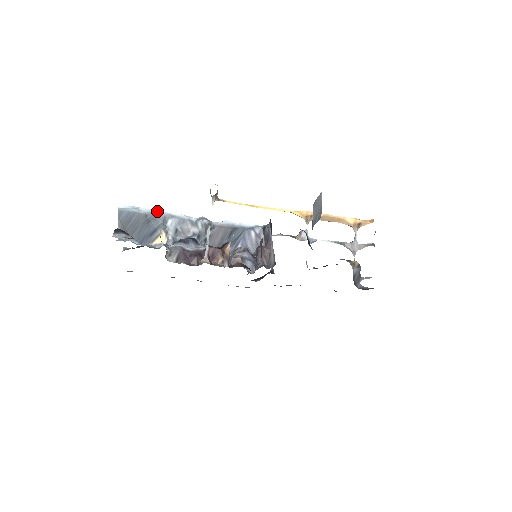
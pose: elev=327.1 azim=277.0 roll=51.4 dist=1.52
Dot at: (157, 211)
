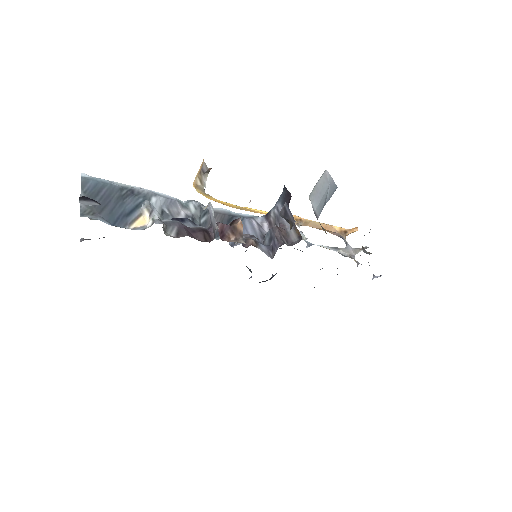
Dot at: (135, 187)
